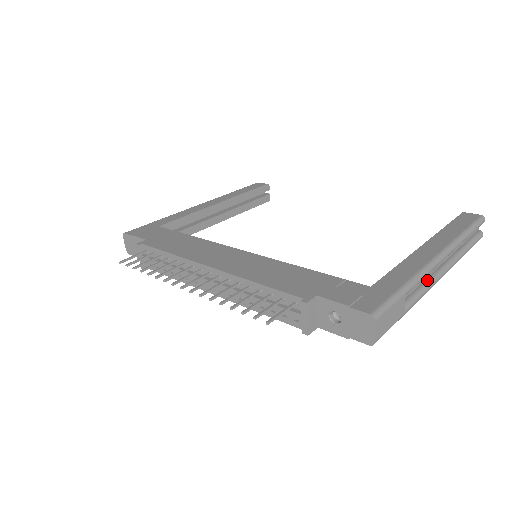
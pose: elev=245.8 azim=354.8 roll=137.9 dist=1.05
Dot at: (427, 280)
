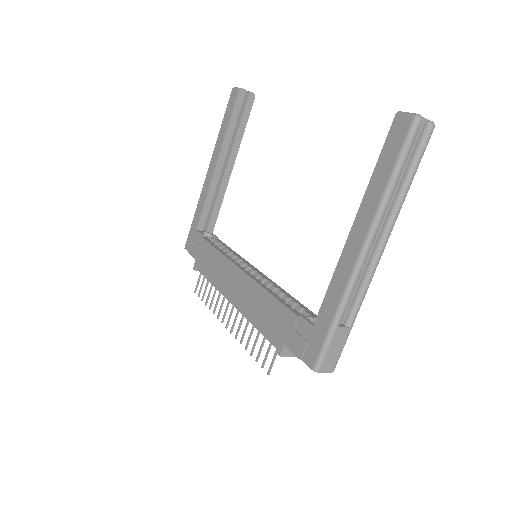
Dot at: (365, 274)
